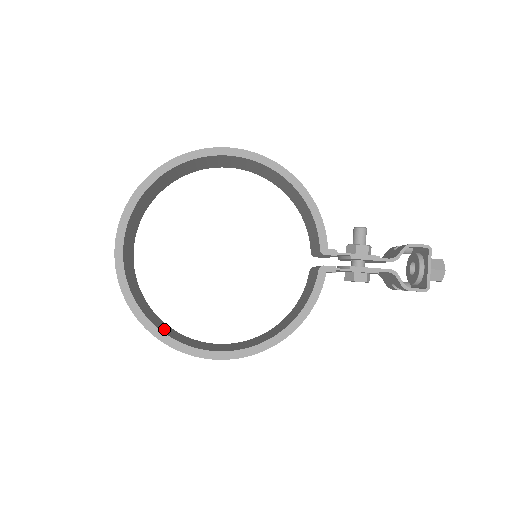
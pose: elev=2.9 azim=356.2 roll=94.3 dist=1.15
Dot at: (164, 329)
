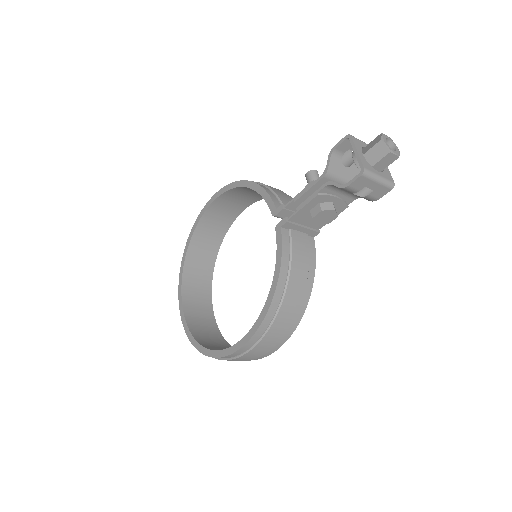
Dot at: (218, 349)
